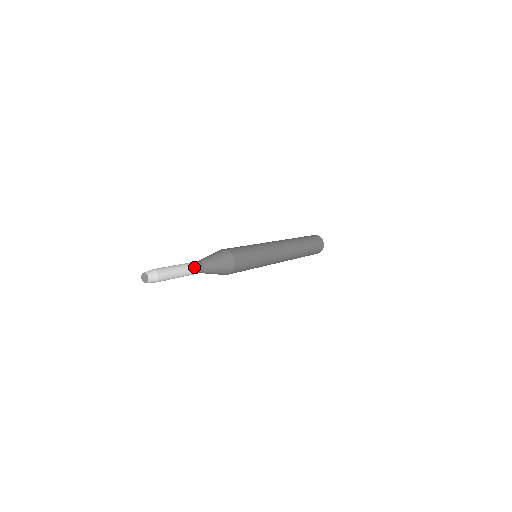
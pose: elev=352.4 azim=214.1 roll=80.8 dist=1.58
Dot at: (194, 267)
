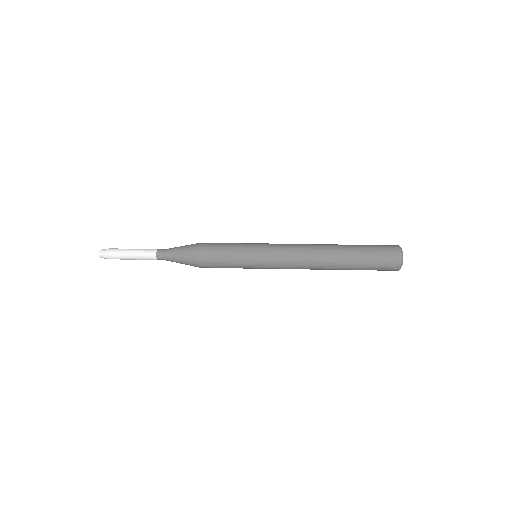
Dot at: occluded
